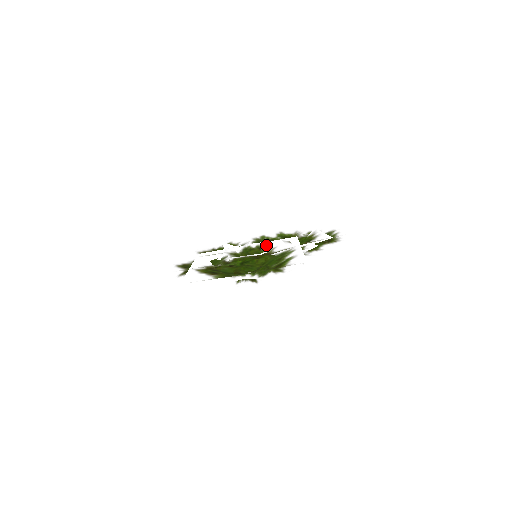
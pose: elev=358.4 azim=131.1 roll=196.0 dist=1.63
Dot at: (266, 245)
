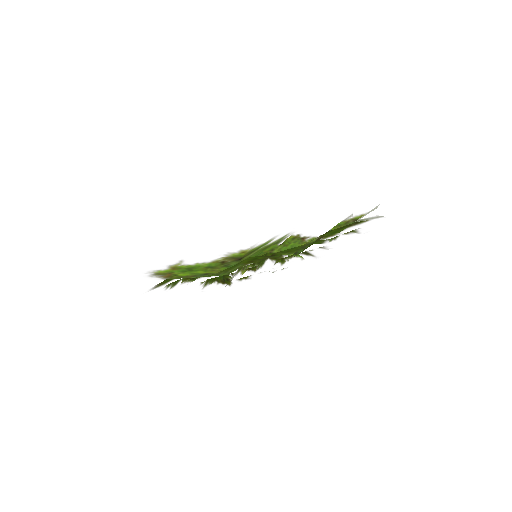
Dot at: occluded
